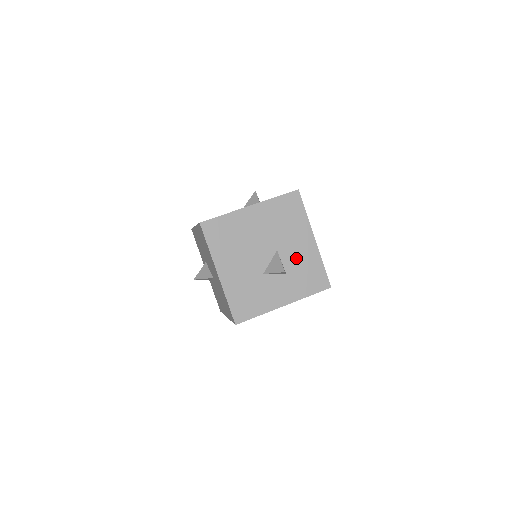
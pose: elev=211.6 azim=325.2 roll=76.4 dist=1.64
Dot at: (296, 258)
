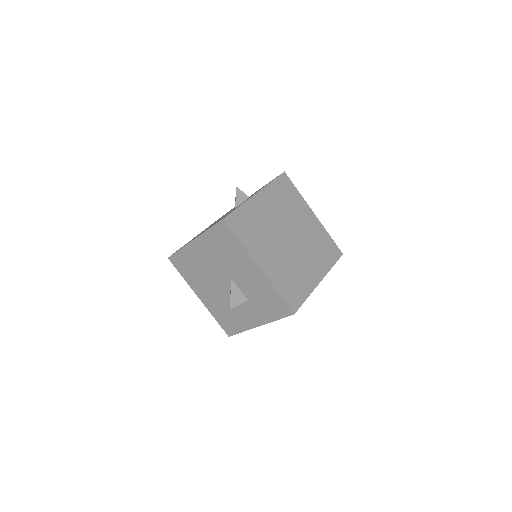
Dot at: (250, 286)
